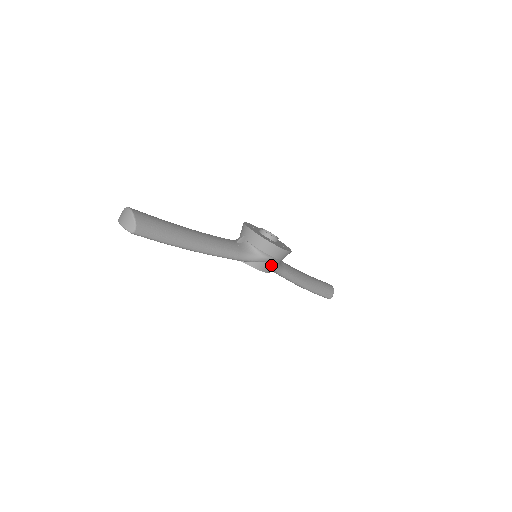
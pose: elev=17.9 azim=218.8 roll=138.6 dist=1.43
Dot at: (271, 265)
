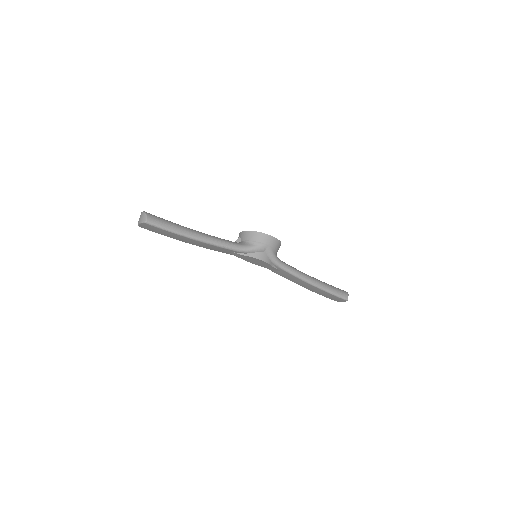
Dot at: (268, 255)
